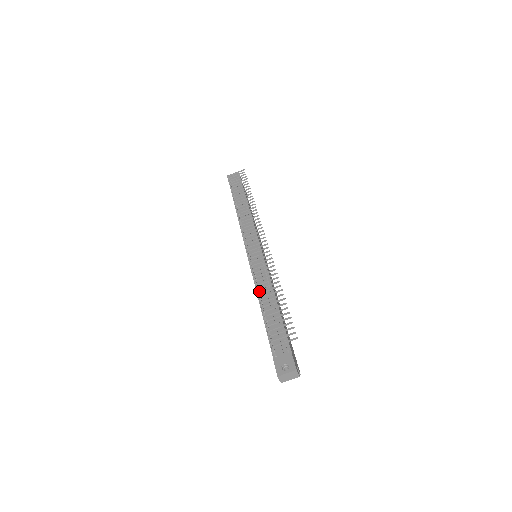
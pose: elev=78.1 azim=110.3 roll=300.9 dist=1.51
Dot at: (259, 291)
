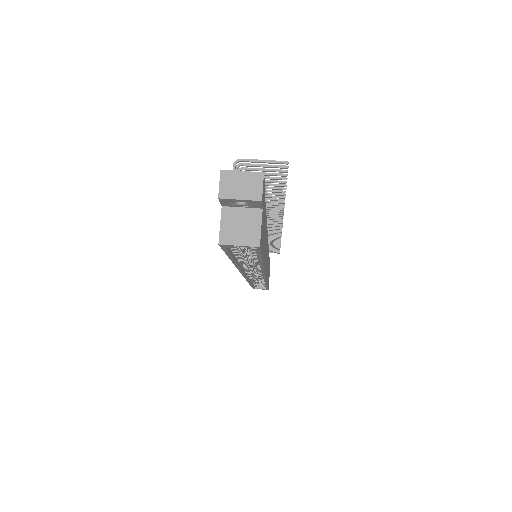
Dot at: occluded
